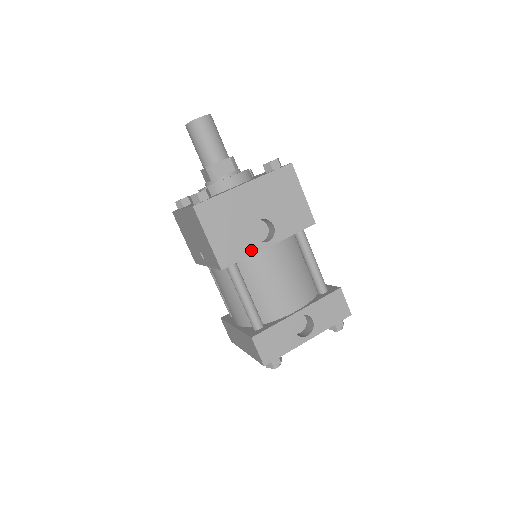
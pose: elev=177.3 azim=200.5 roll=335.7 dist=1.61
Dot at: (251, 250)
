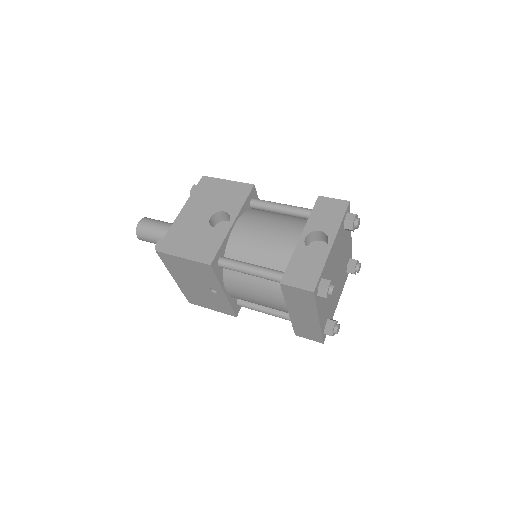
Dot at: (221, 237)
